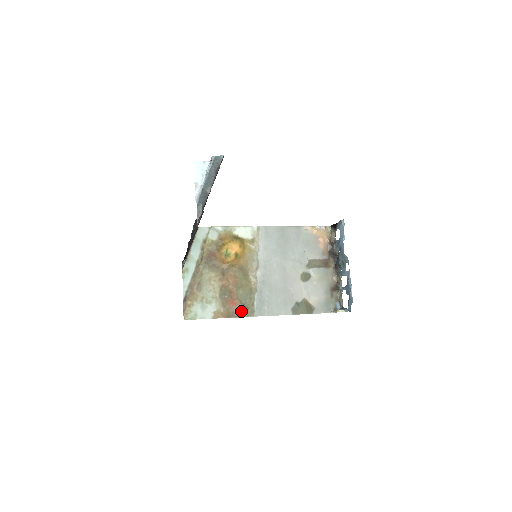
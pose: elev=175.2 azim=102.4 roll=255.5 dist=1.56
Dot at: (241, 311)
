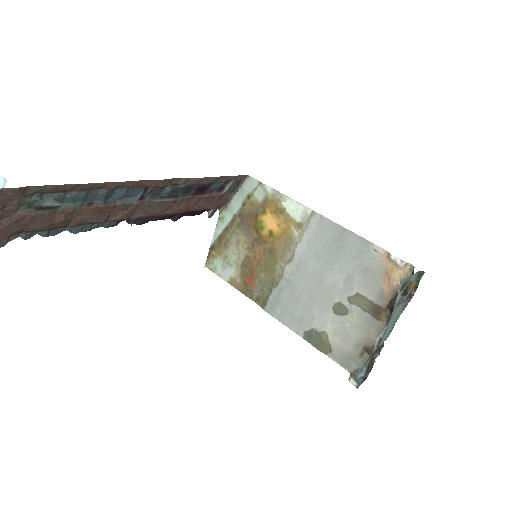
Dot at: (255, 294)
